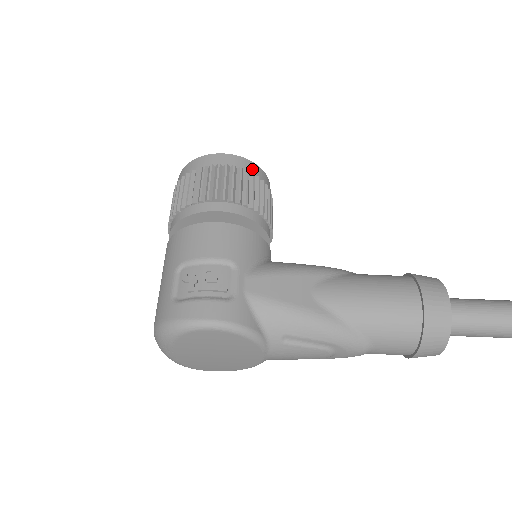
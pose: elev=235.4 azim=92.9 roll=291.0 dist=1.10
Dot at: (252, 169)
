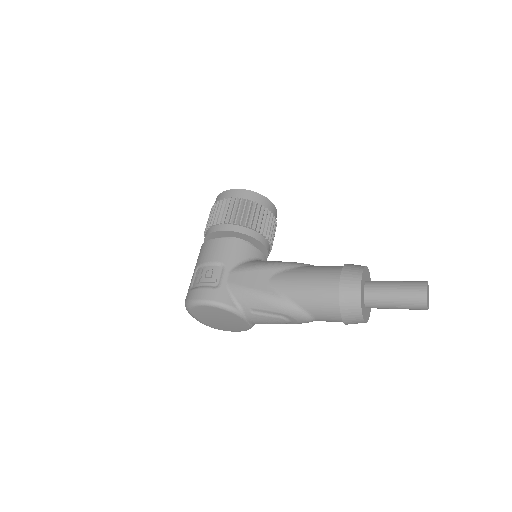
Dot at: (252, 197)
